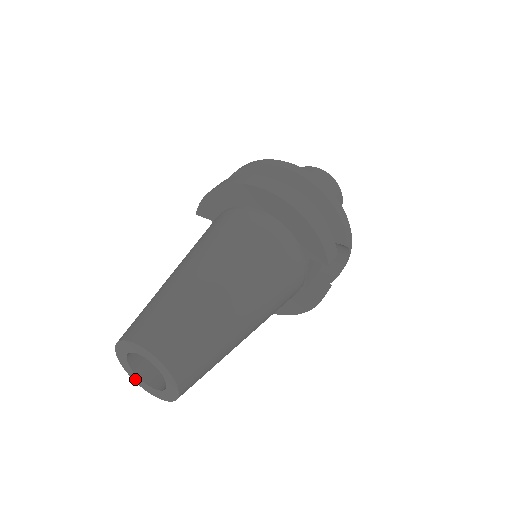
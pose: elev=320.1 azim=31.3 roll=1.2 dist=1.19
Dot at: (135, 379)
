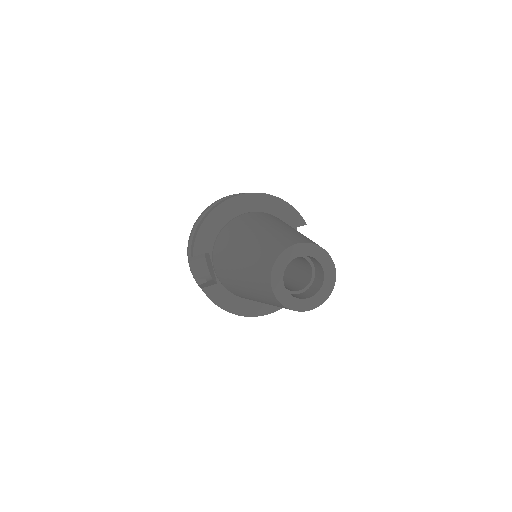
Dot at: (293, 306)
